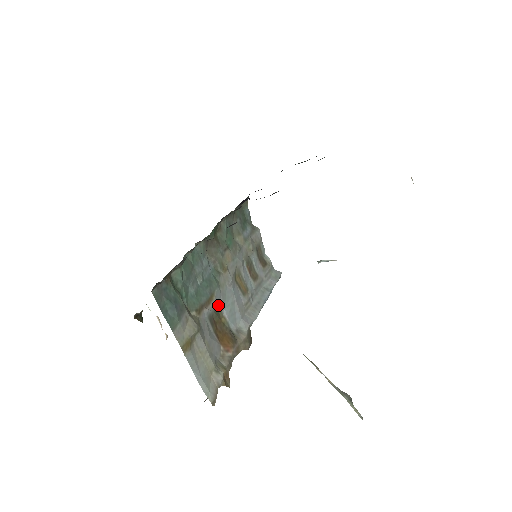
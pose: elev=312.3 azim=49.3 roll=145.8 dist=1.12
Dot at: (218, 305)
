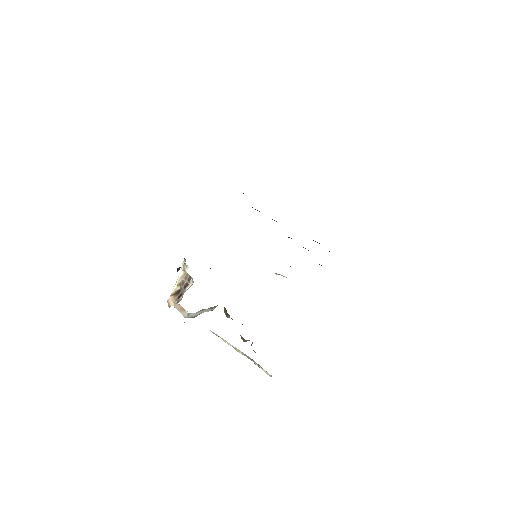
Dot at: occluded
